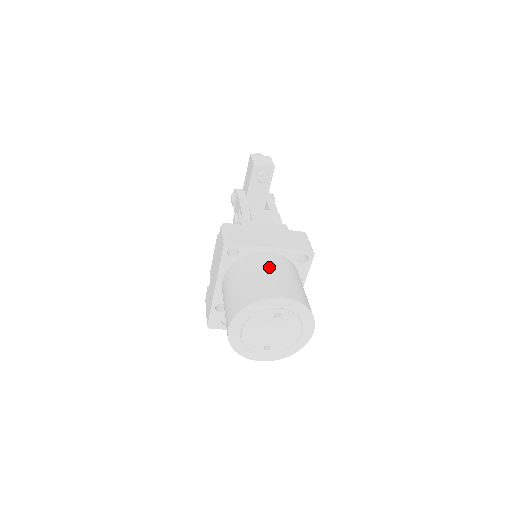
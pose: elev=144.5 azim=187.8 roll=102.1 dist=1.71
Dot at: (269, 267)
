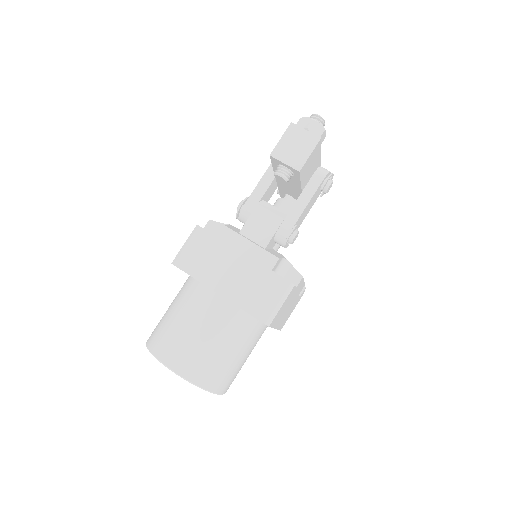
Dot at: (197, 318)
